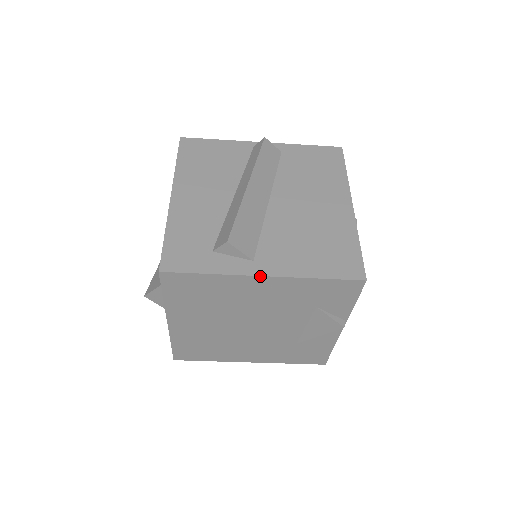
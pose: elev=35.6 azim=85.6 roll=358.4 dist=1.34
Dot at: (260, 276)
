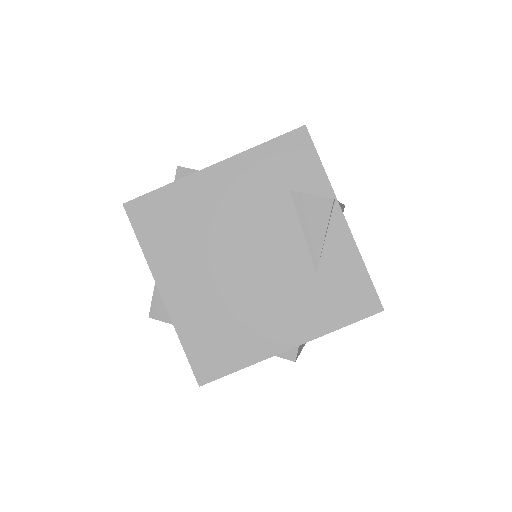
Dot at: (210, 167)
